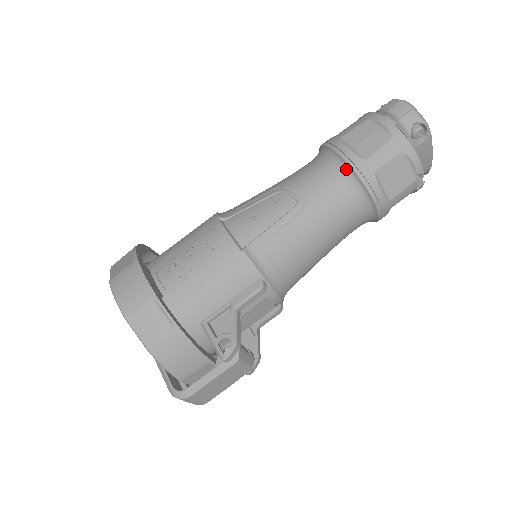
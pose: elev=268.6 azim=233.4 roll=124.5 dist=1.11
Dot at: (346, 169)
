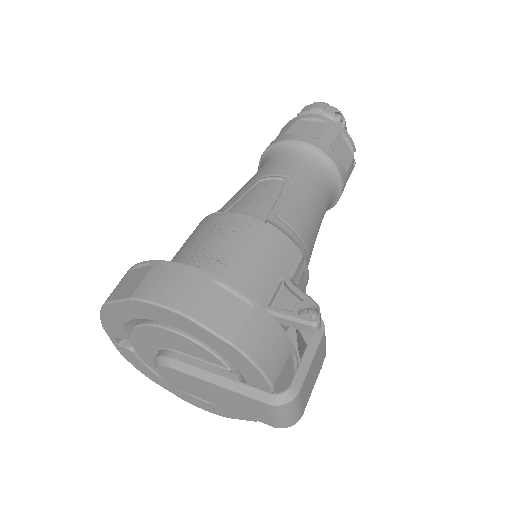
Dot at: (307, 149)
